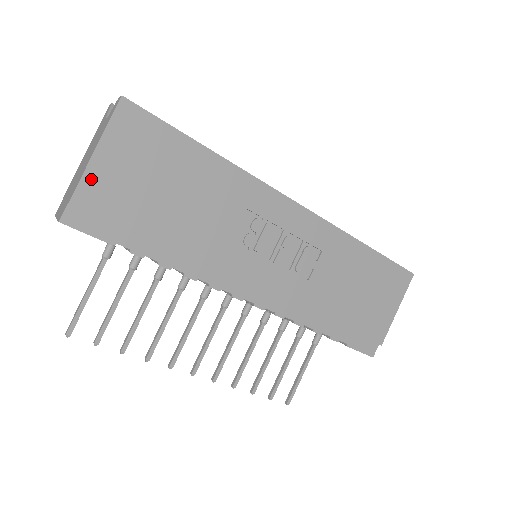
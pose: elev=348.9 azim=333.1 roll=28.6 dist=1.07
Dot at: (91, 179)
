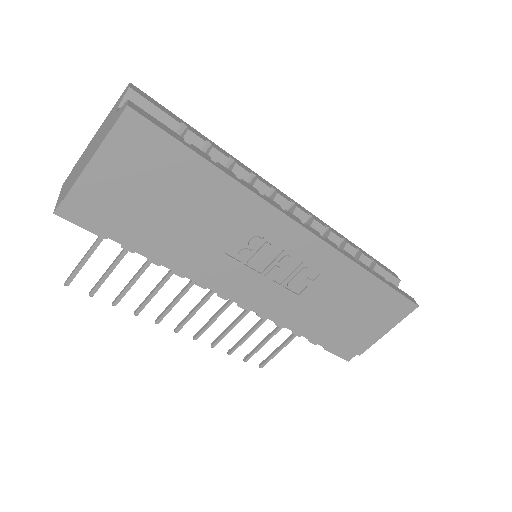
Dot at: (87, 182)
